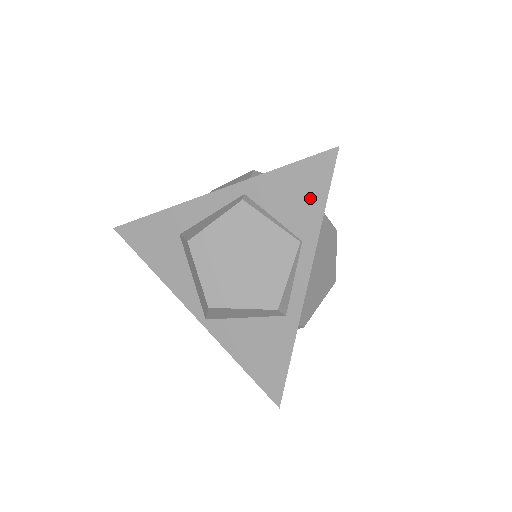
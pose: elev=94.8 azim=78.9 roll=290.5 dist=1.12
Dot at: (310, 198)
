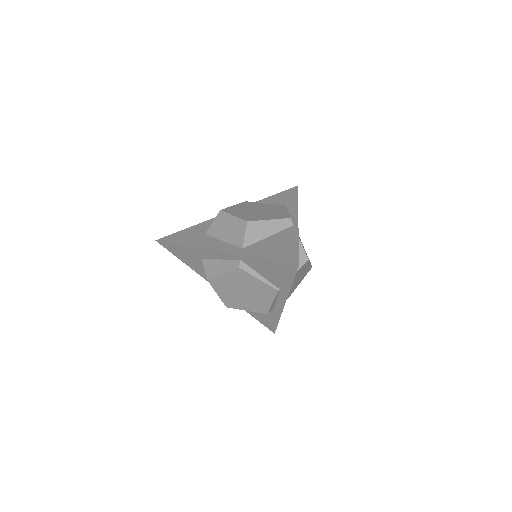
Dot at: (283, 277)
